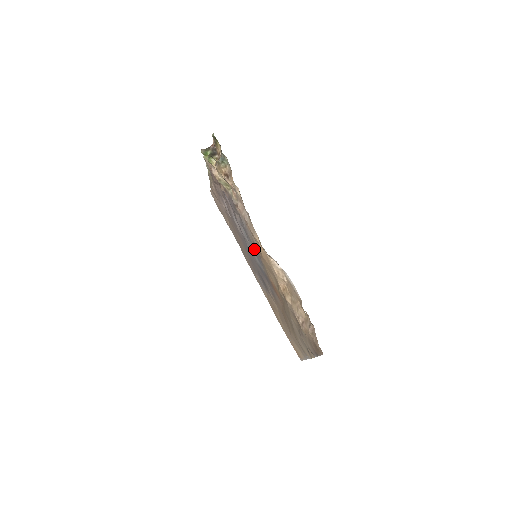
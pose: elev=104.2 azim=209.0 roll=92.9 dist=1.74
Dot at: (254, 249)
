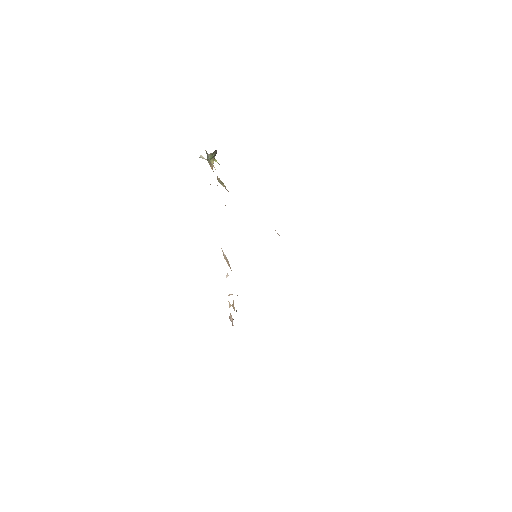
Dot at: occluded
